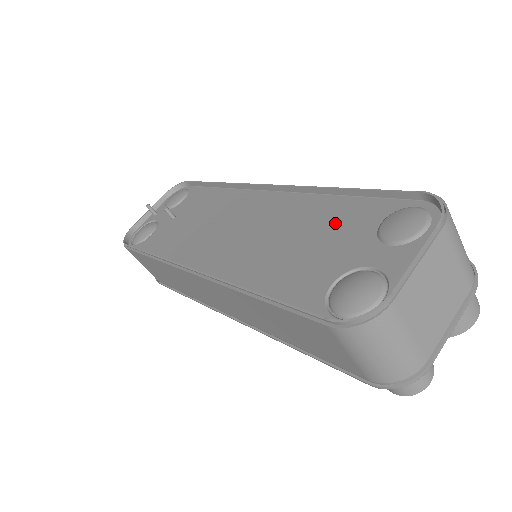
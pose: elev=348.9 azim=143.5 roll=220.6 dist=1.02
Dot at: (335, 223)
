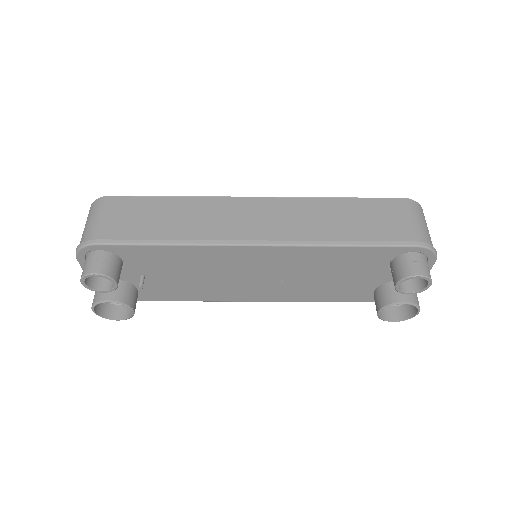
Dot at: occluded
